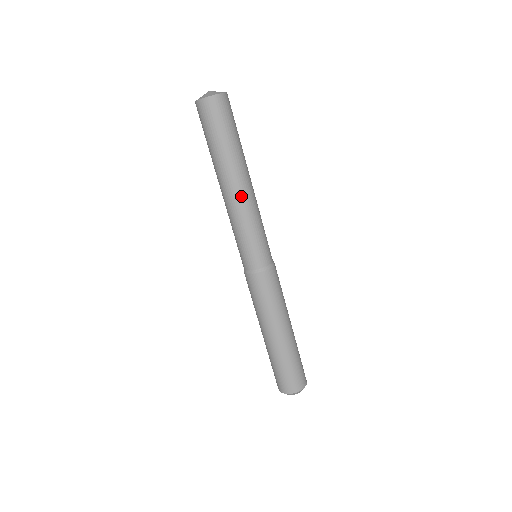
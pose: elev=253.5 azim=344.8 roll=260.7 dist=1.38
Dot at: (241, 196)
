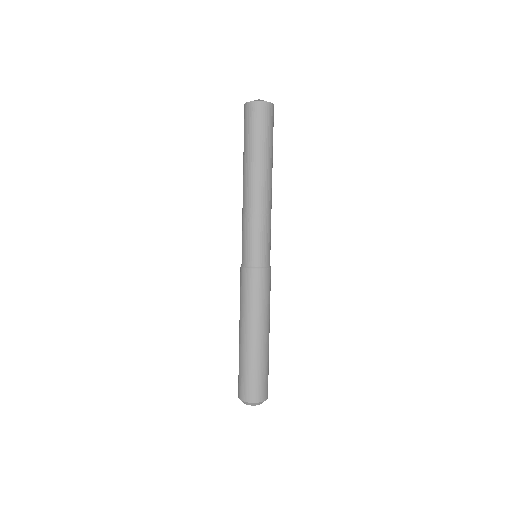
Dot at: (269, 194)
